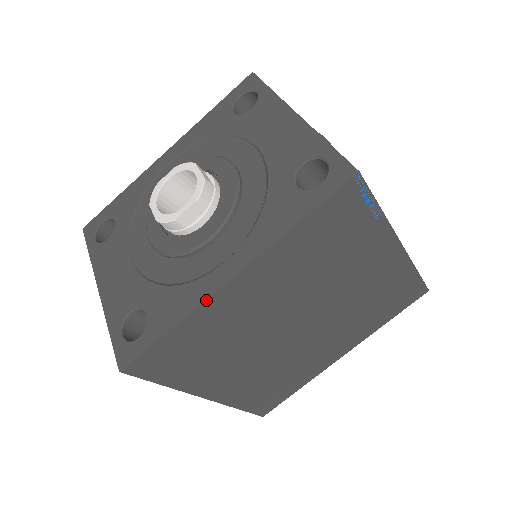
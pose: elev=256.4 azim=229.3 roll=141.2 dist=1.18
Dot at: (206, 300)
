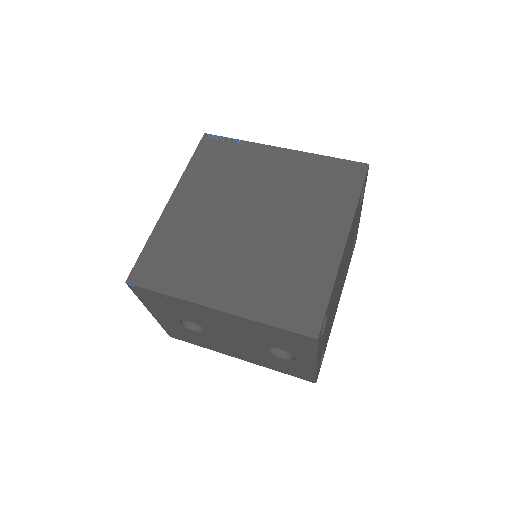
Dot at: (160, 218)
